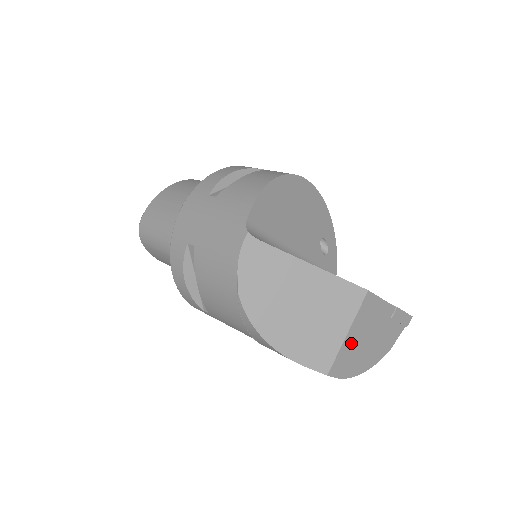
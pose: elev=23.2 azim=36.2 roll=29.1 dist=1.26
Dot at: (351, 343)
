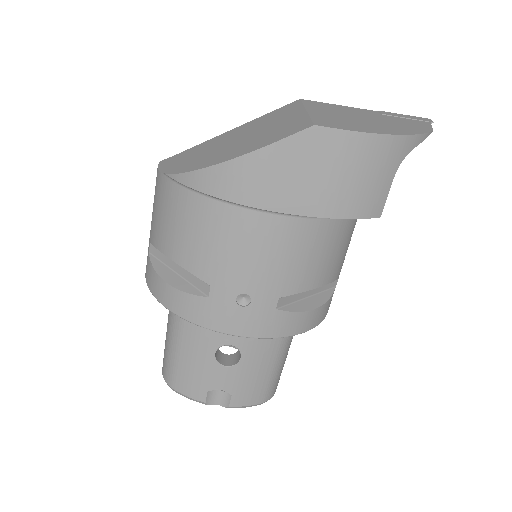
Dot at: (327, 116)
